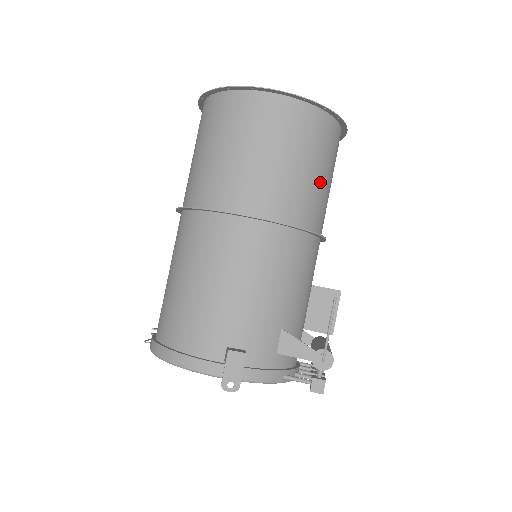
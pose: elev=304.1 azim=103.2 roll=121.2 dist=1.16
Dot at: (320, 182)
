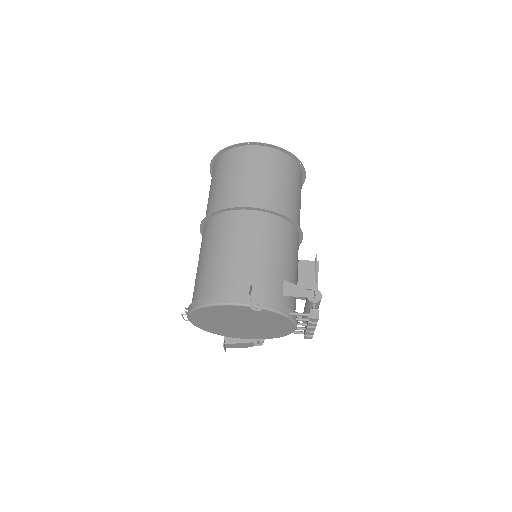
Dot at: (295, 197)
